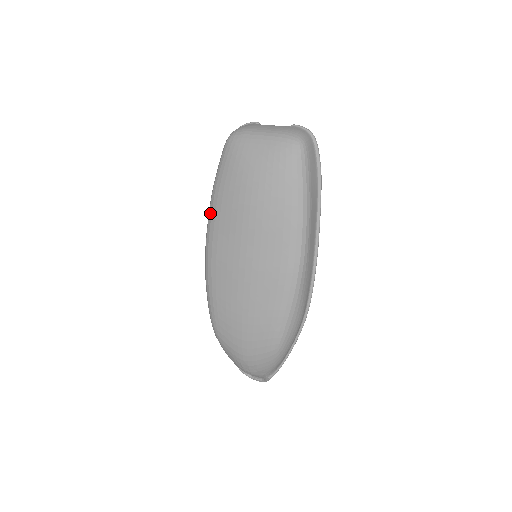
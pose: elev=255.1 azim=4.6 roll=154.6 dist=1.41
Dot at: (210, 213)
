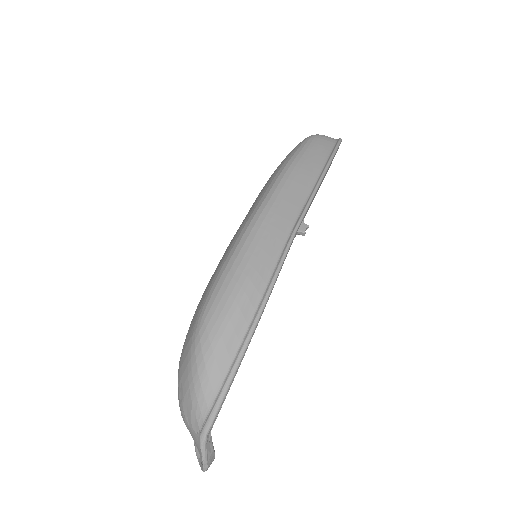
Dot at: occluded
